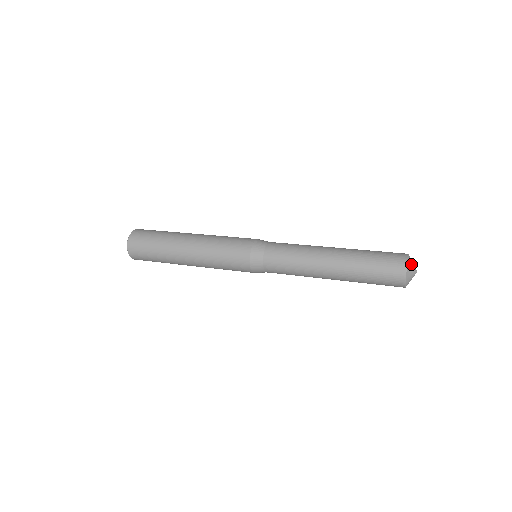
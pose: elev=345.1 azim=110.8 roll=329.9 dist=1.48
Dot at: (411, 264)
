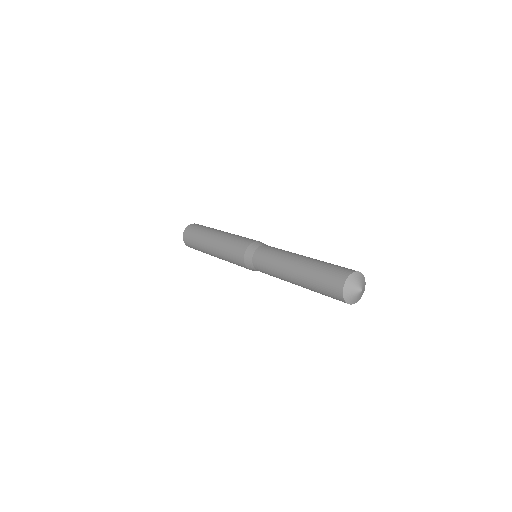
Dot at: (355, 280)
